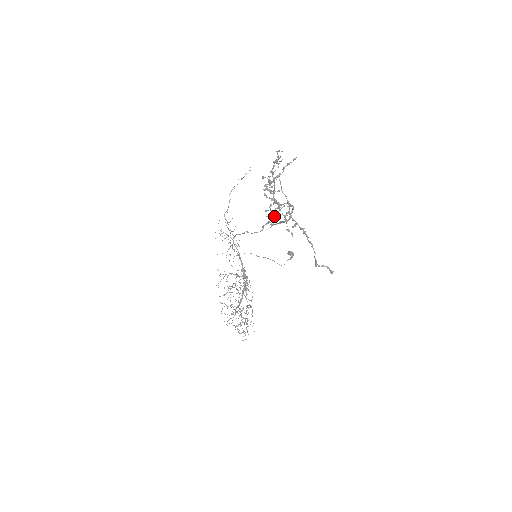
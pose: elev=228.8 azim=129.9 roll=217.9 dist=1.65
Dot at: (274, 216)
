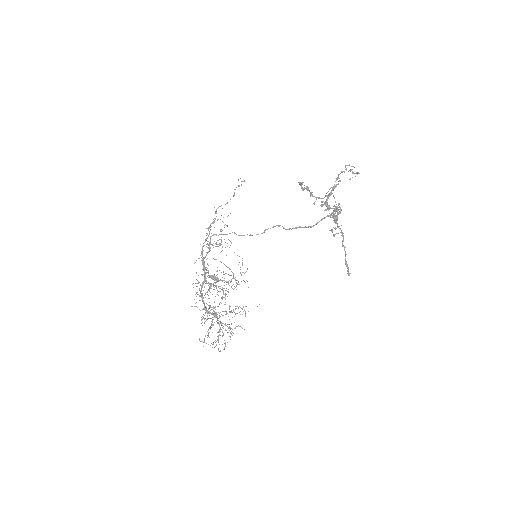
Dot at: (340, 213)
